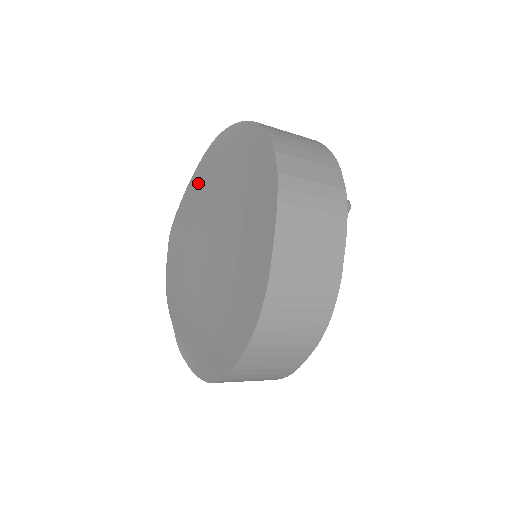
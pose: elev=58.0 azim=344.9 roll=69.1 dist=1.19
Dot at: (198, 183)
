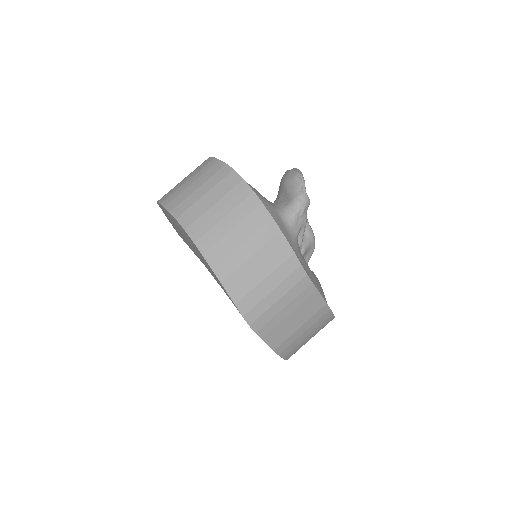
Dot at: occluded
